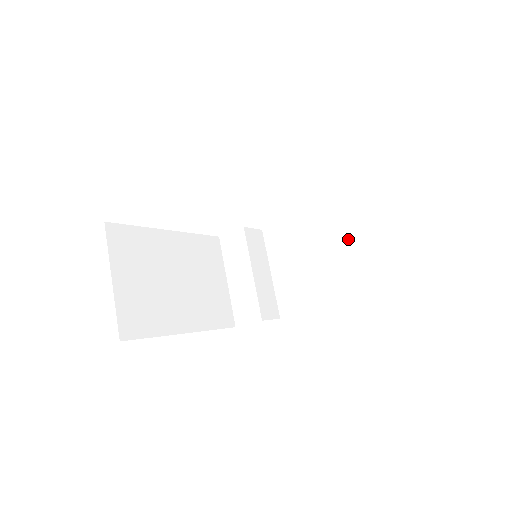
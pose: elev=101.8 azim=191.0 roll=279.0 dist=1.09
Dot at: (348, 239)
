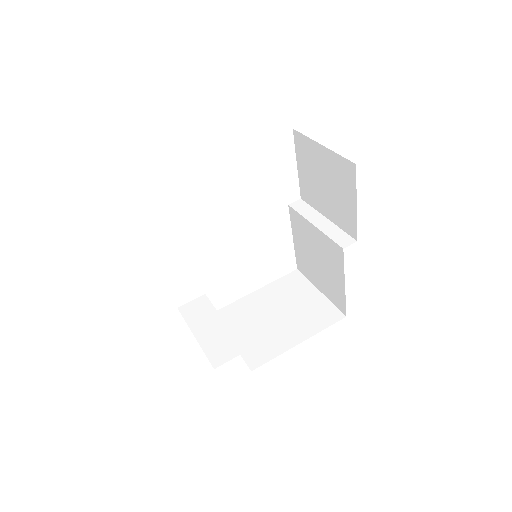
Dot at: (332, 224)
